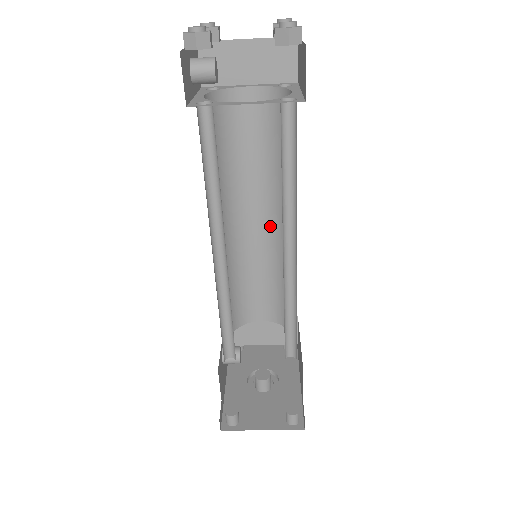
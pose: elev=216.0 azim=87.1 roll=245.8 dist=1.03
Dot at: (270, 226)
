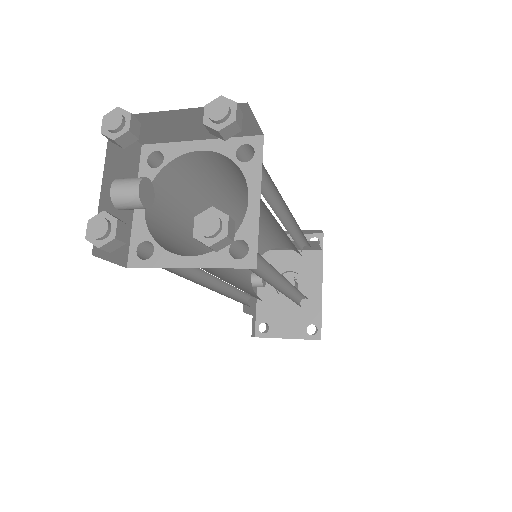
Dot at: (268, 218)
